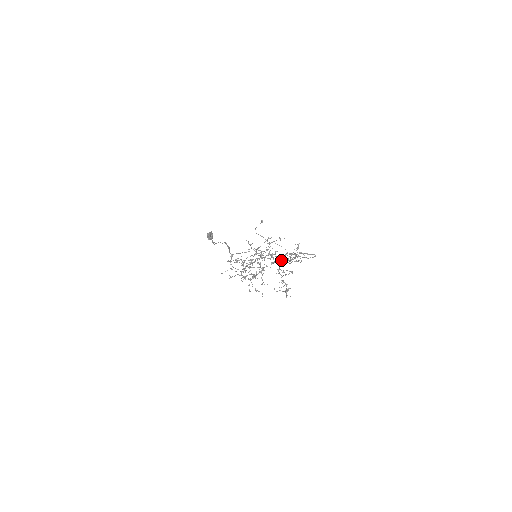
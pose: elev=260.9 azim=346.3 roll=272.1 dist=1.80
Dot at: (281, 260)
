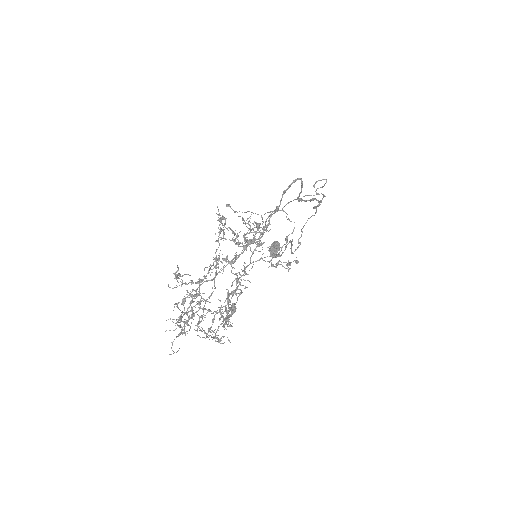
Dot at: occluded
